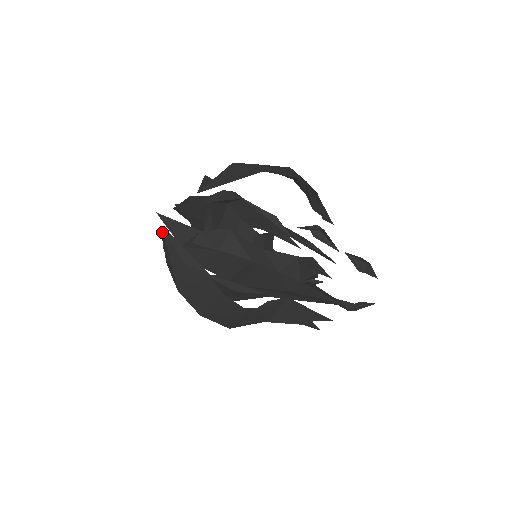
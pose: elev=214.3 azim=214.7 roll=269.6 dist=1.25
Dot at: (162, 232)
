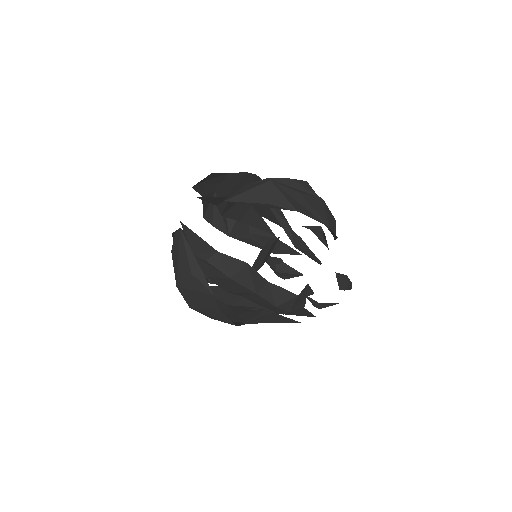
Dot at: (178, 232)
